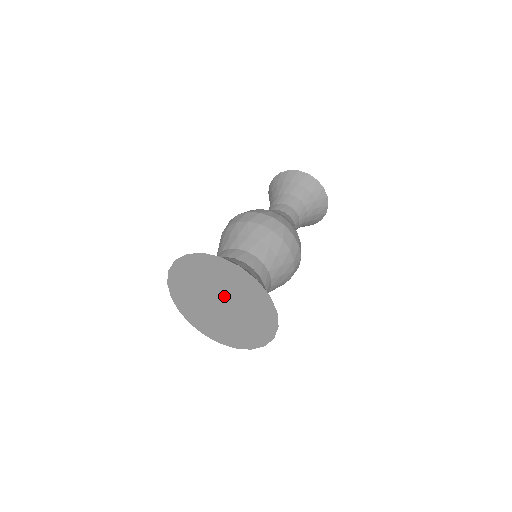
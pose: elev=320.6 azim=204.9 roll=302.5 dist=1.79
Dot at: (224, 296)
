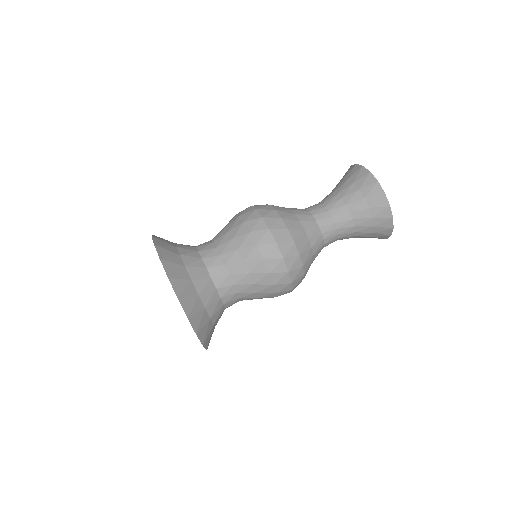
Dot at: occluded
